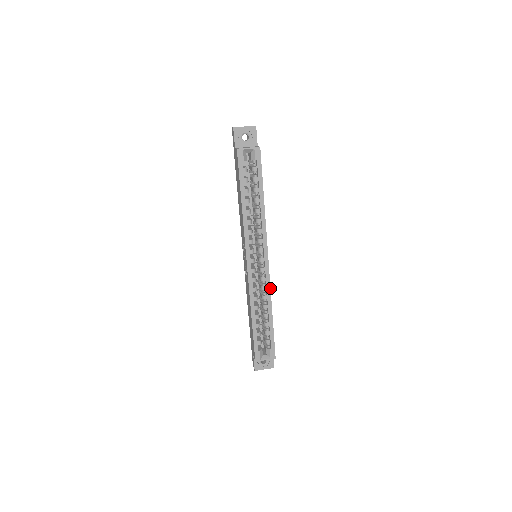
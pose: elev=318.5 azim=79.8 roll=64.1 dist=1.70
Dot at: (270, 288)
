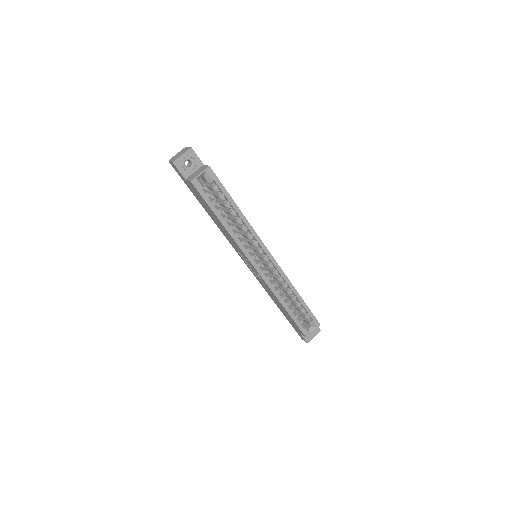
Dot at: occluded
